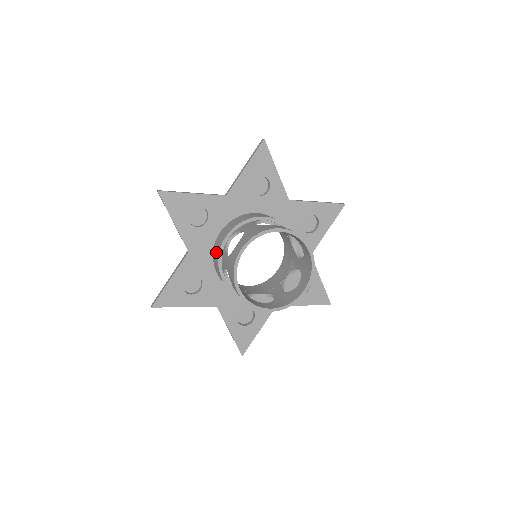
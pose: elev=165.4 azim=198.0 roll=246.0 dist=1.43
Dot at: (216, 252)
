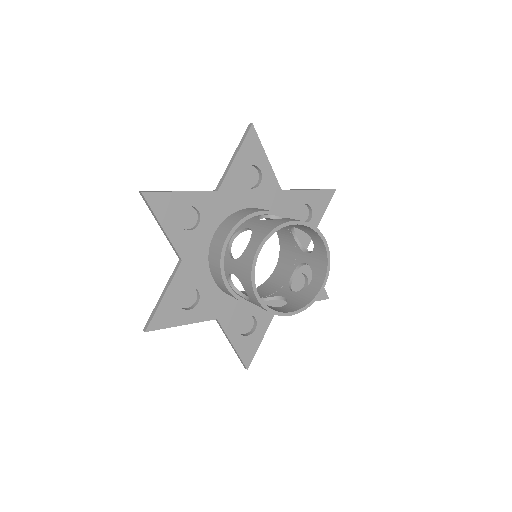
Dot at: (241, 214)
